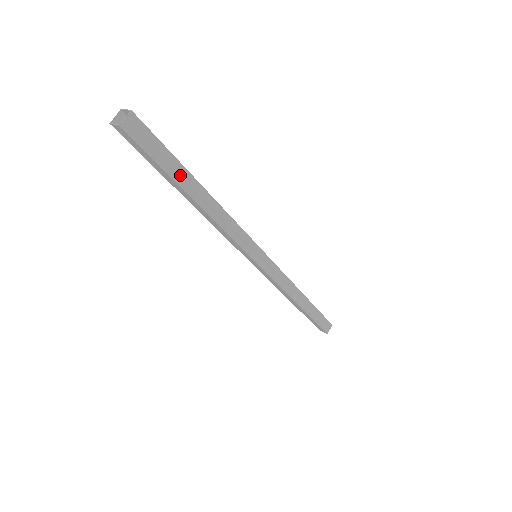
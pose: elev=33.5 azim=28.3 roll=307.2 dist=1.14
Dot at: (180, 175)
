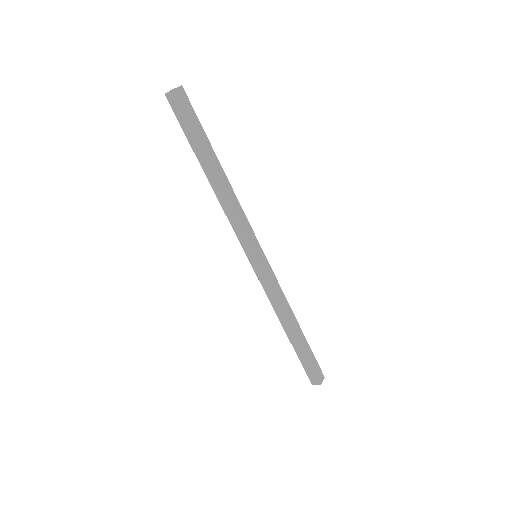
Dot at: (206, 146)
